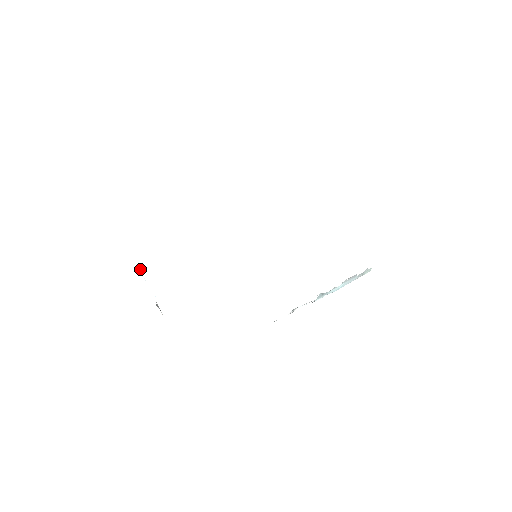
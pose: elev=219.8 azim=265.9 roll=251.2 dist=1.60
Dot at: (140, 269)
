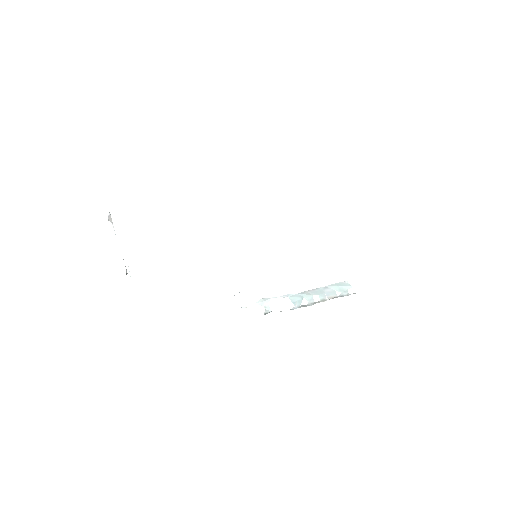
Dot at: (110, 215)
